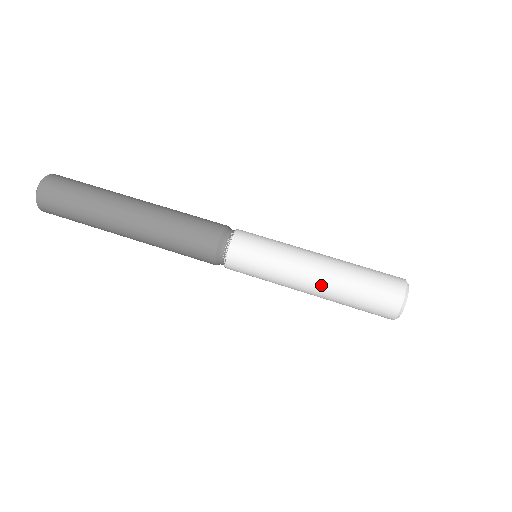
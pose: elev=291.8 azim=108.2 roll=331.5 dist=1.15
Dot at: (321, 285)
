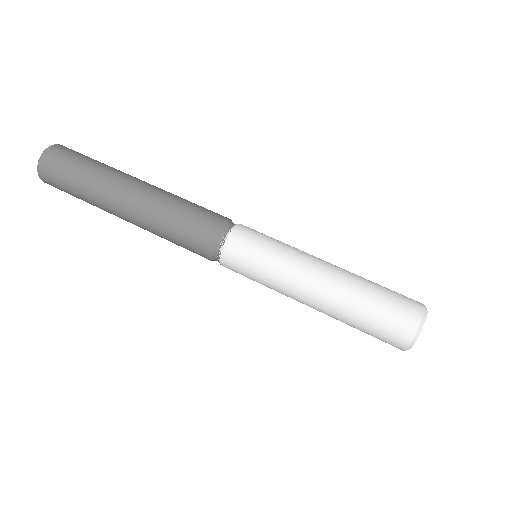
Dot at: (324, 293)
